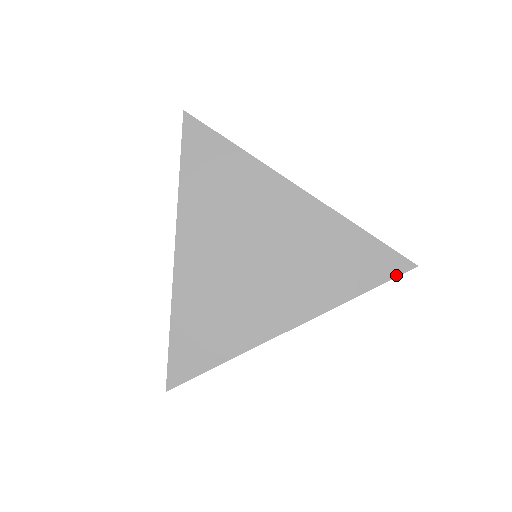
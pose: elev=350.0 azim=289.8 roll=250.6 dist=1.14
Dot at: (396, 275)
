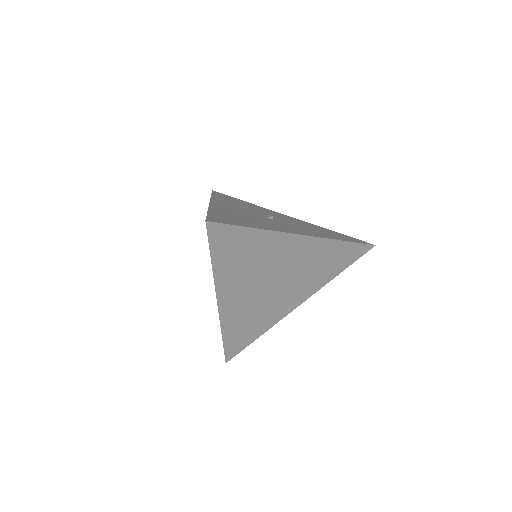
Dot at: (362, 255)
